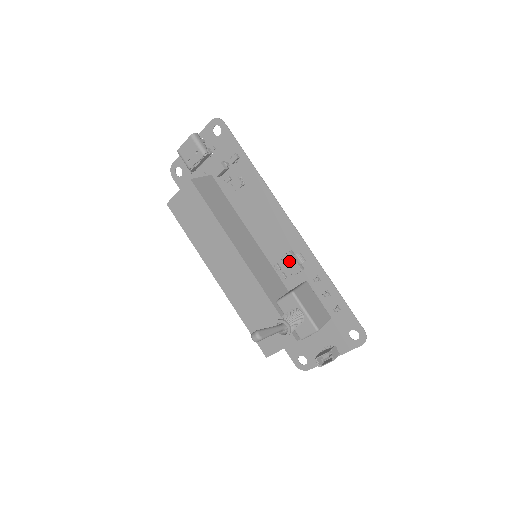
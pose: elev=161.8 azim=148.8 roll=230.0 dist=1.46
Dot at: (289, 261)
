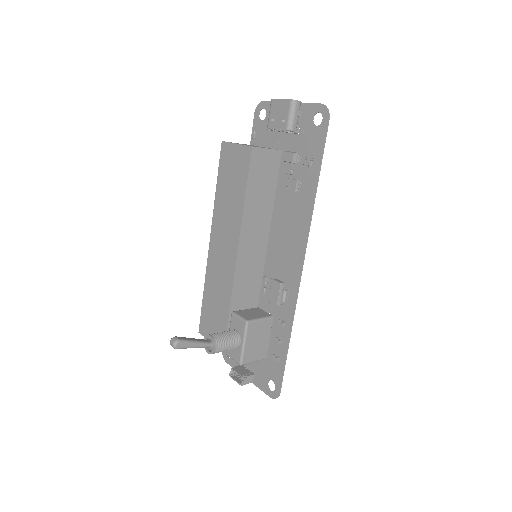
Dot at: (275, 289)
